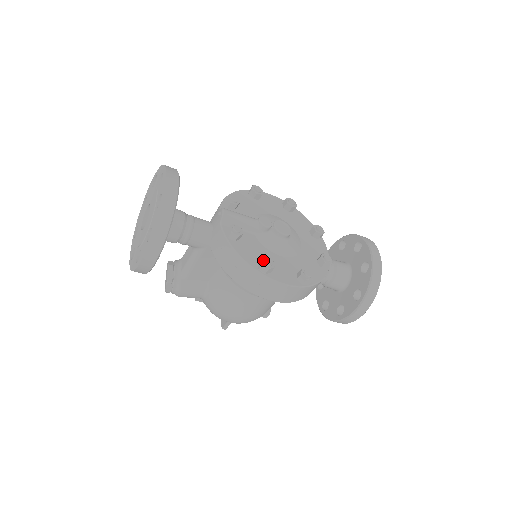
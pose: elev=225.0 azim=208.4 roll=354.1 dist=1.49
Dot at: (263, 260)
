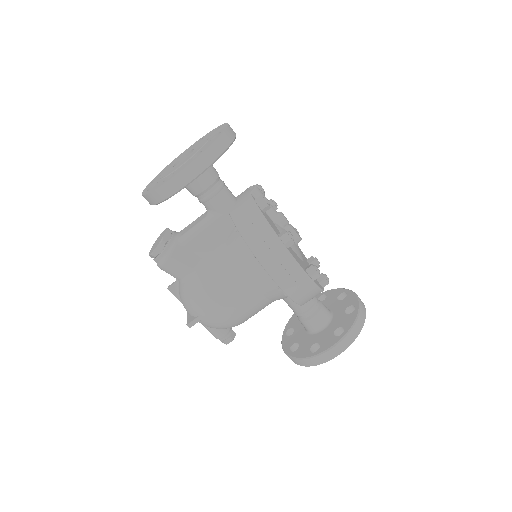
Dot at: occluded
